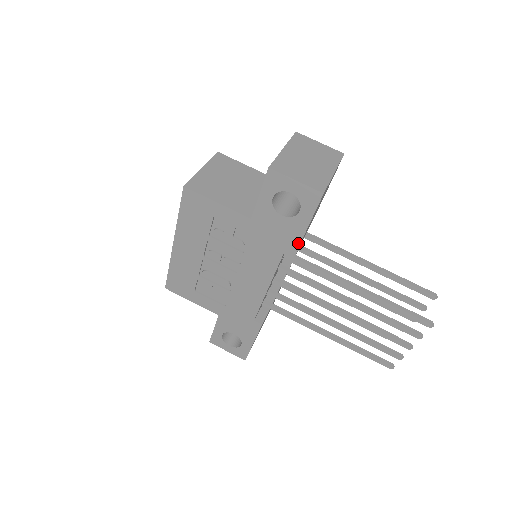
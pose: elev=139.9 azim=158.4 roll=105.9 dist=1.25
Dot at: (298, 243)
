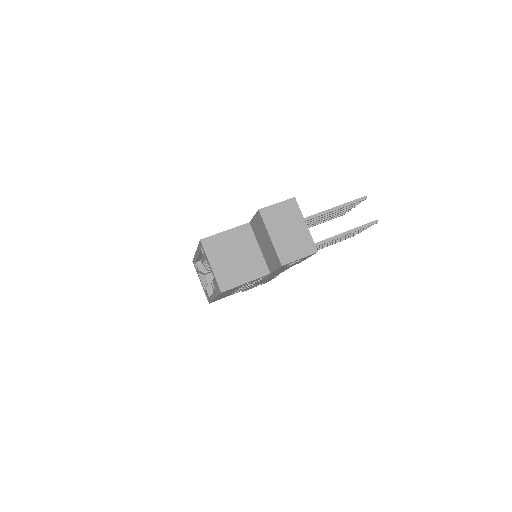
Dot at: occluded
